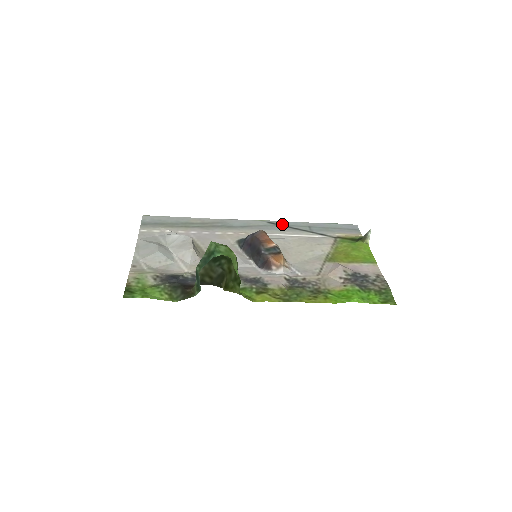
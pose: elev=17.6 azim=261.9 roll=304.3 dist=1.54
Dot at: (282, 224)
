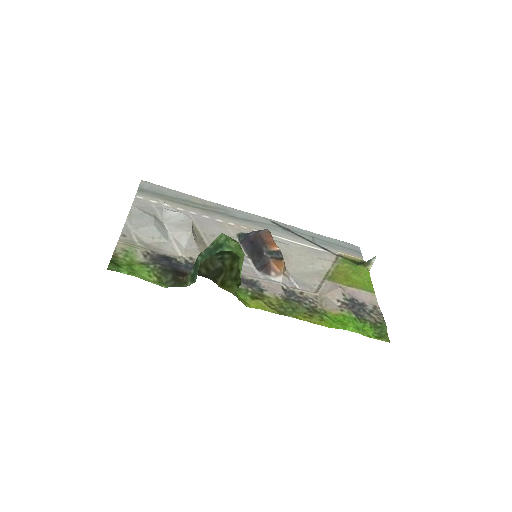
Dot at: (286, 227)
